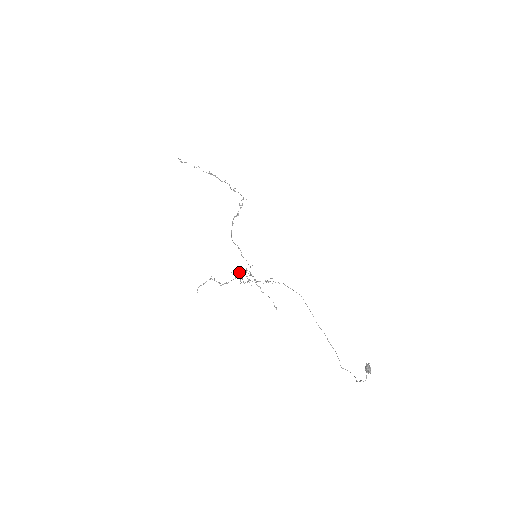
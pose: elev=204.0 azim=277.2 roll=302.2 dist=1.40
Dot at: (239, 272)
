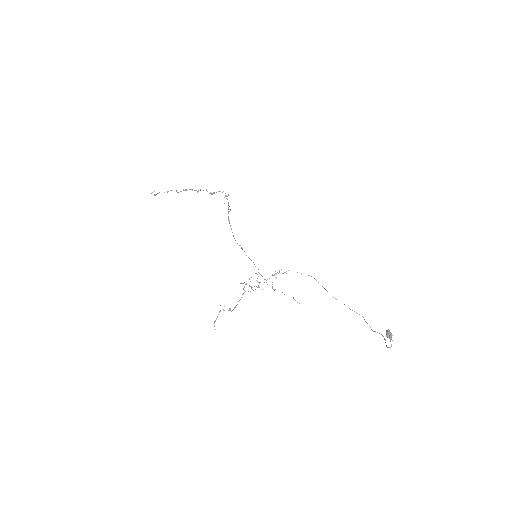
Dot at: (243, 288)
